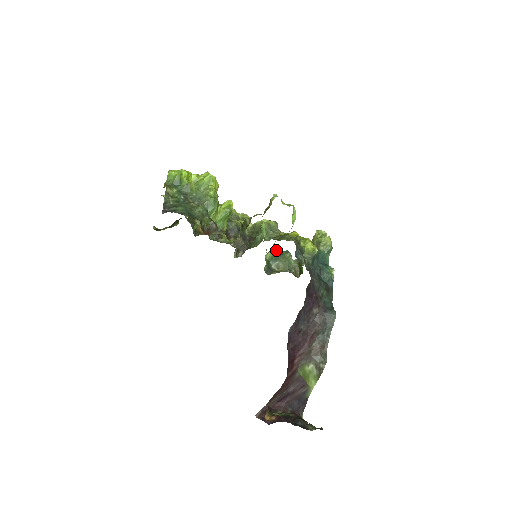
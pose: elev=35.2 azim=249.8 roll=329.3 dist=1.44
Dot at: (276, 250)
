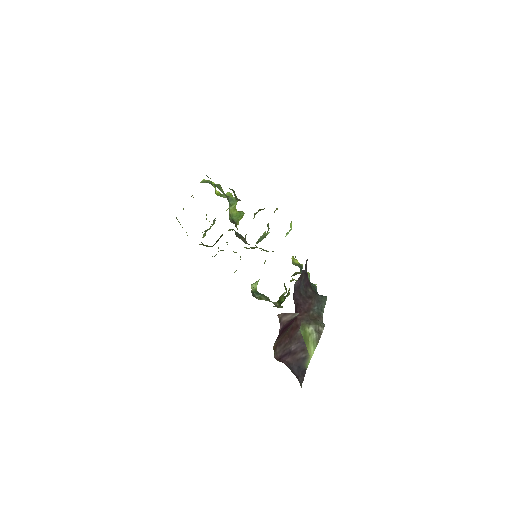
Dot at: (257, 291)
